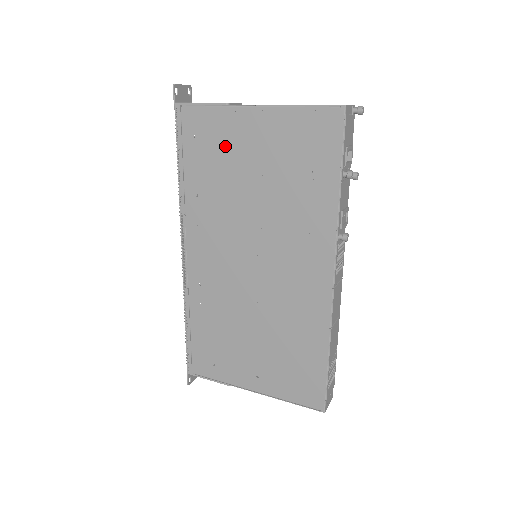
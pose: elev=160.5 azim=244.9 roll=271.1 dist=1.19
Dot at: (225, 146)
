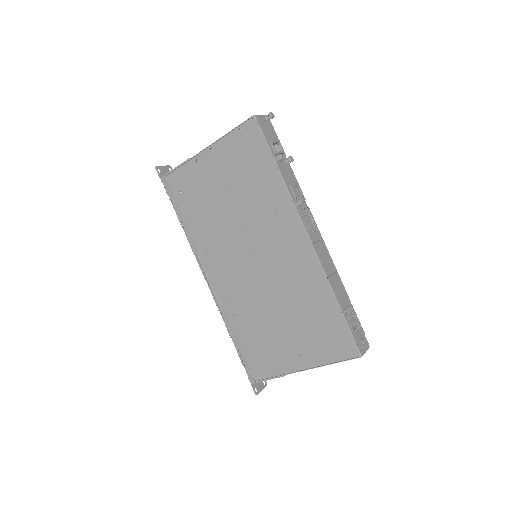
Dot at: (199, 187)
